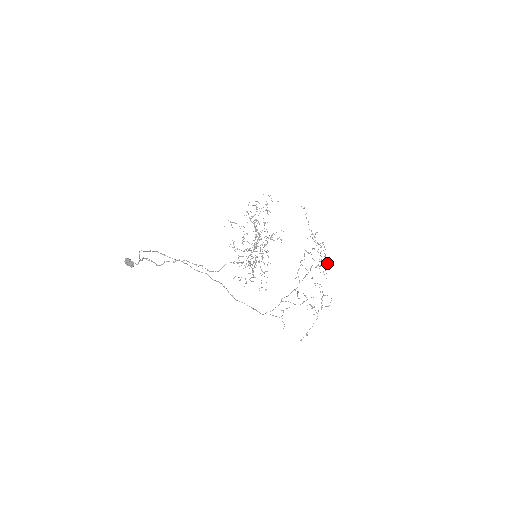
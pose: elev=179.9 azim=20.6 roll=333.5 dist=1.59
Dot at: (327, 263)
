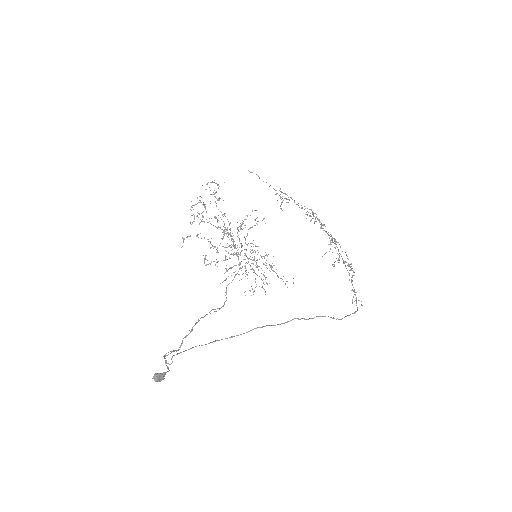
Dot at: (306, 212)
